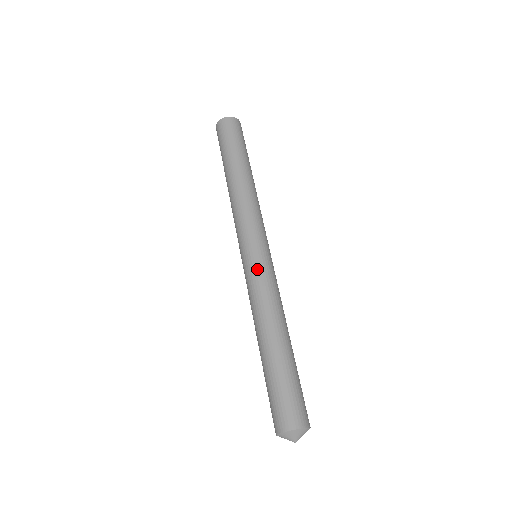
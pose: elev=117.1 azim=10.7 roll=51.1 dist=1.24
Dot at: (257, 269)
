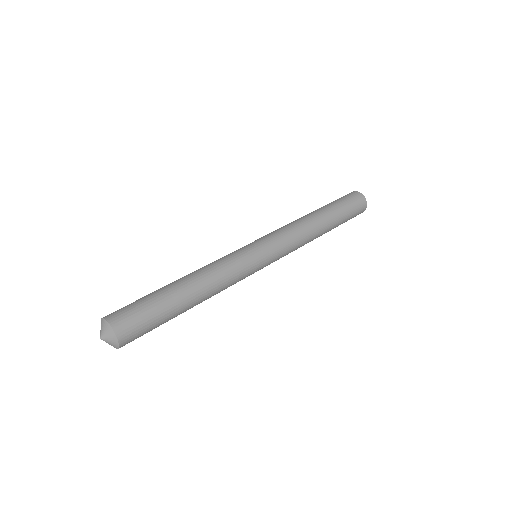
Dot at: (244, 255)
